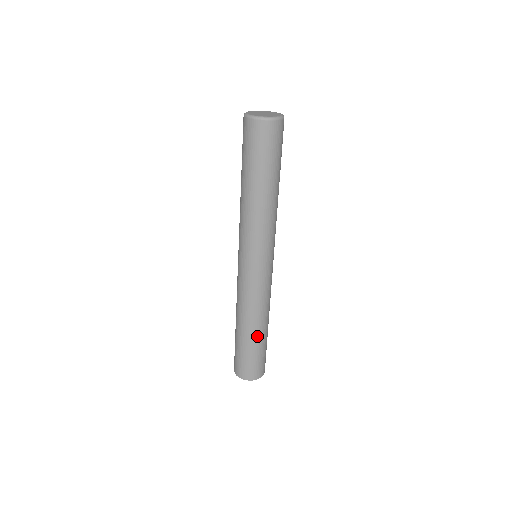
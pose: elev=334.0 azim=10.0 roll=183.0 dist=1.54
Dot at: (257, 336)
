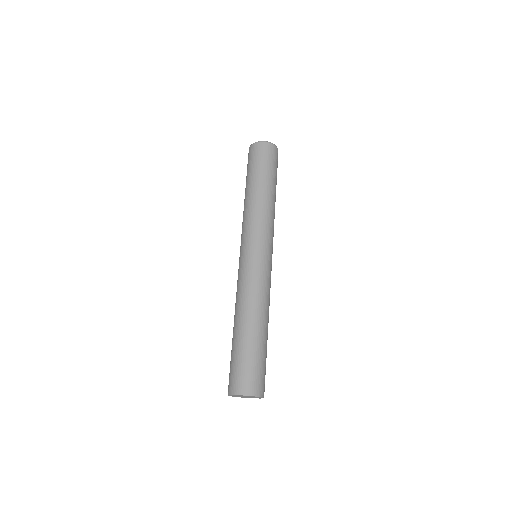
Dot at: (251, 331)
